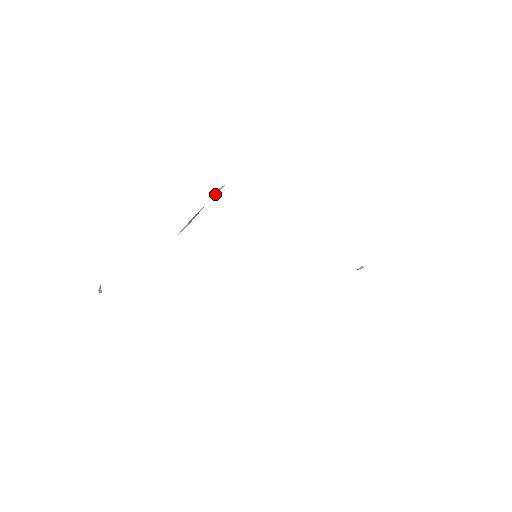
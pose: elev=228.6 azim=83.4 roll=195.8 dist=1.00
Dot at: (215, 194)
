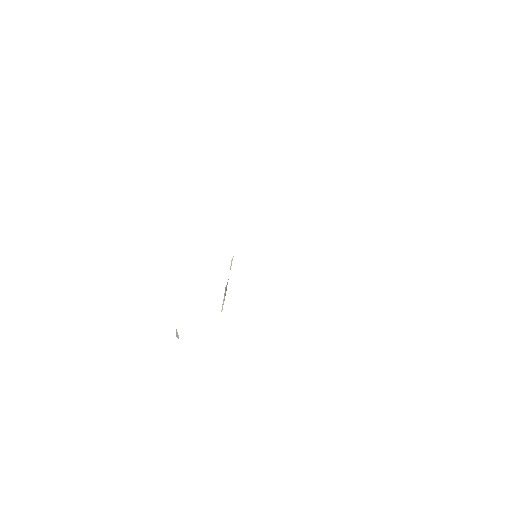
Dot at: occluded
